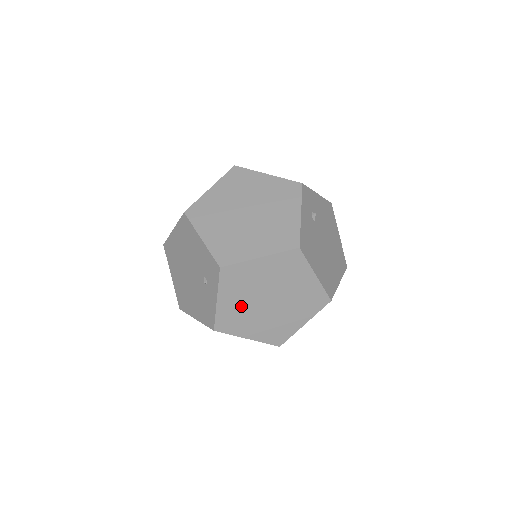
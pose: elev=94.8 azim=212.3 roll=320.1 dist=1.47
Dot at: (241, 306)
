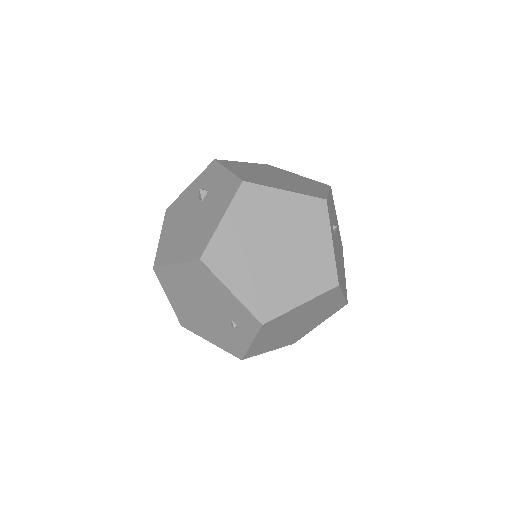
Dot at: (271, 337)
